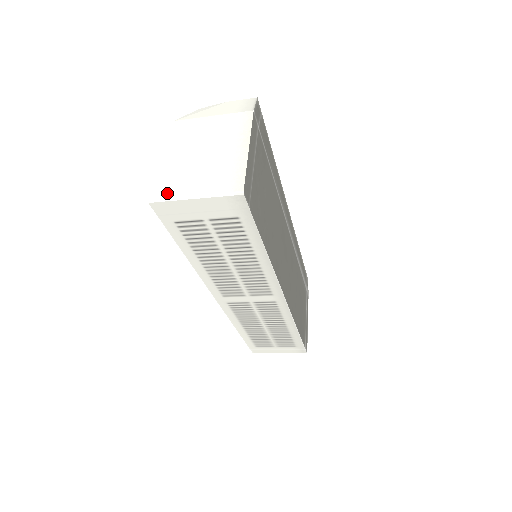
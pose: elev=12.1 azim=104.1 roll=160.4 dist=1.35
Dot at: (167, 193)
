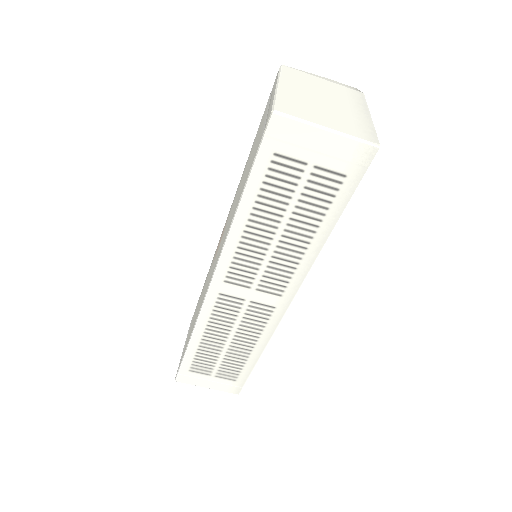
Dot at: (295, 113)
